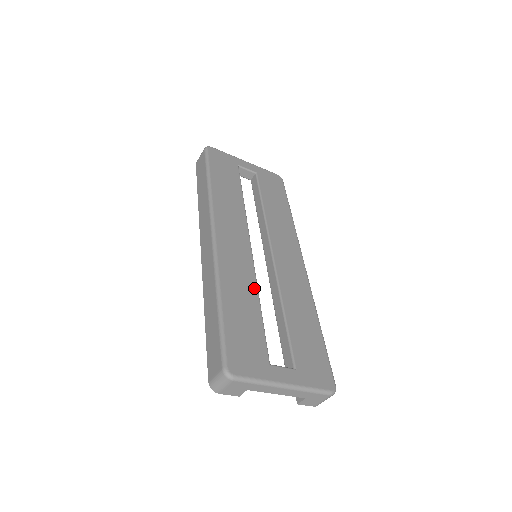
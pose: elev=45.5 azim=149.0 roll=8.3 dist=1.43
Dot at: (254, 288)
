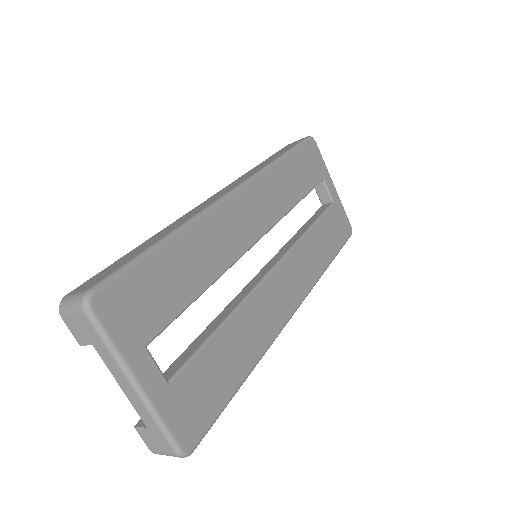
Dot at: (219, 270)
